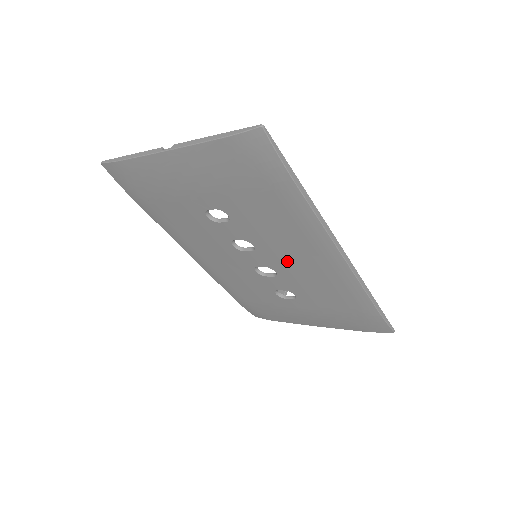
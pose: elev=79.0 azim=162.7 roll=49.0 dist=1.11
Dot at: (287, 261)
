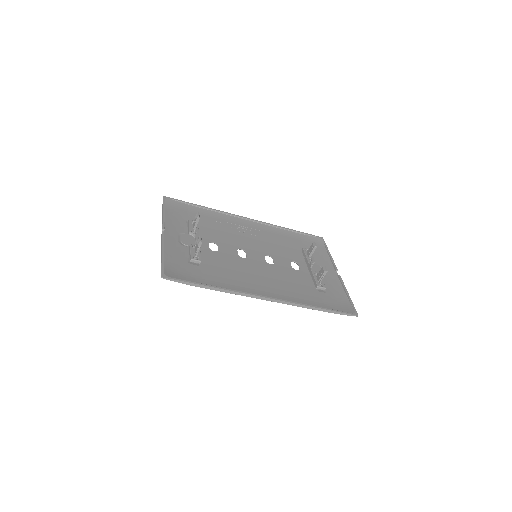
Dot at: (261, 274)
